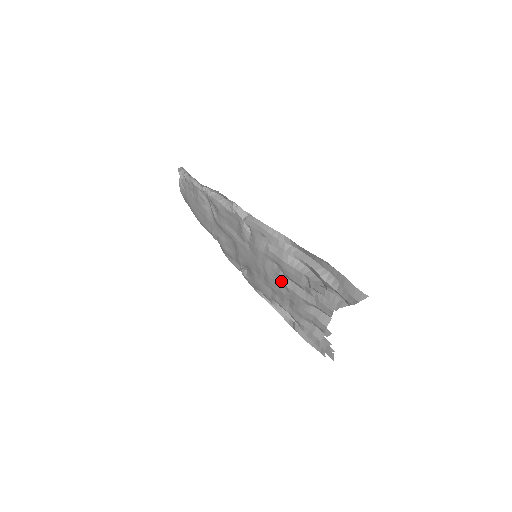
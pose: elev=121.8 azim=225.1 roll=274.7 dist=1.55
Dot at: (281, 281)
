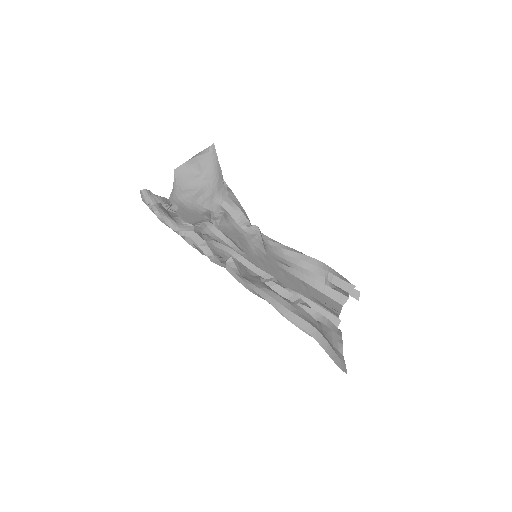
Dot at: occluded
